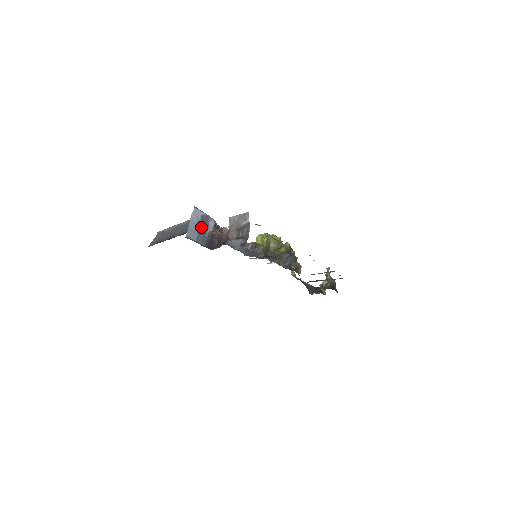
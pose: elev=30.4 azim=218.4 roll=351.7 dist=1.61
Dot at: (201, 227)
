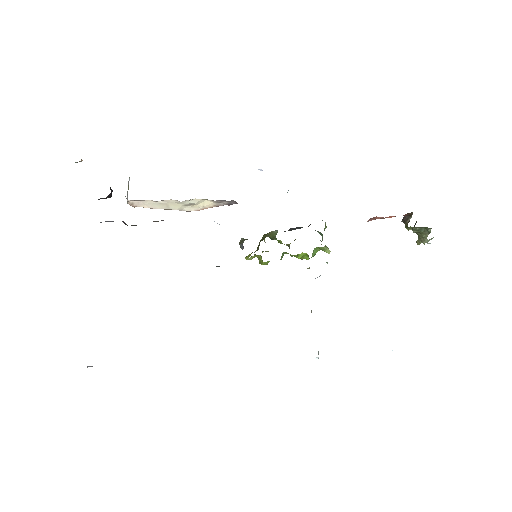
Dot at: occluded
